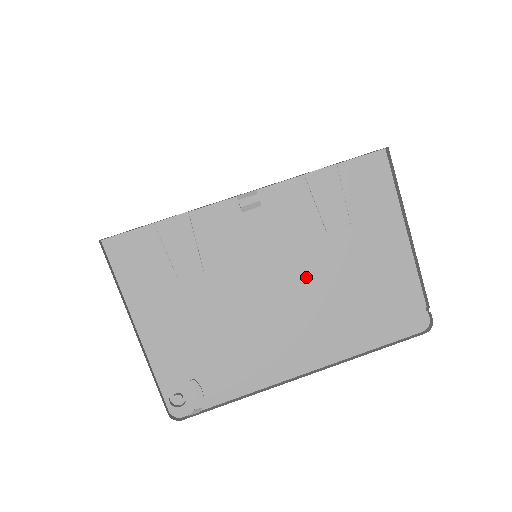
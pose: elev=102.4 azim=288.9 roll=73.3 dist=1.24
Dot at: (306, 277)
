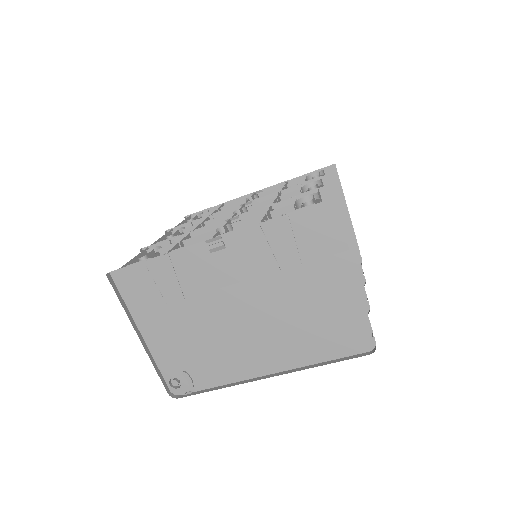
Dot at: (266, 304)
